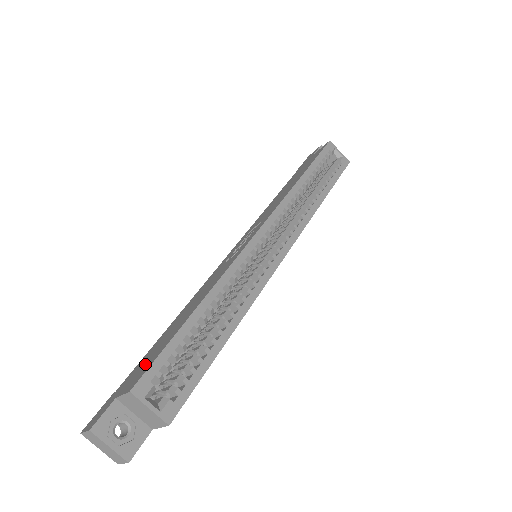
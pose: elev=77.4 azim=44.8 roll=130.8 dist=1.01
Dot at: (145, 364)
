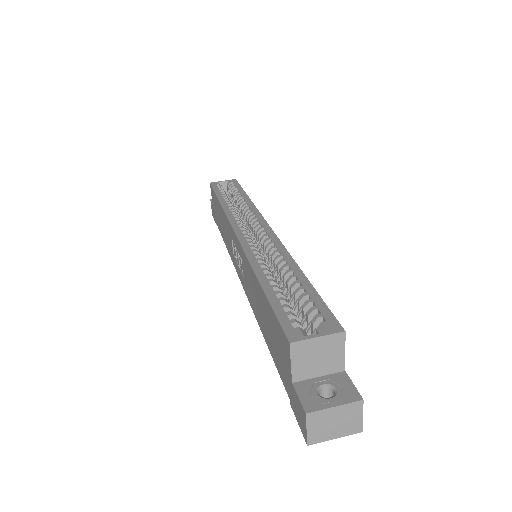
Dot at: (278, 344)
